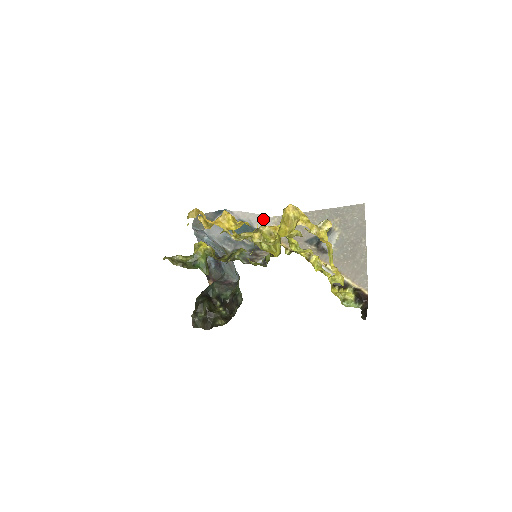
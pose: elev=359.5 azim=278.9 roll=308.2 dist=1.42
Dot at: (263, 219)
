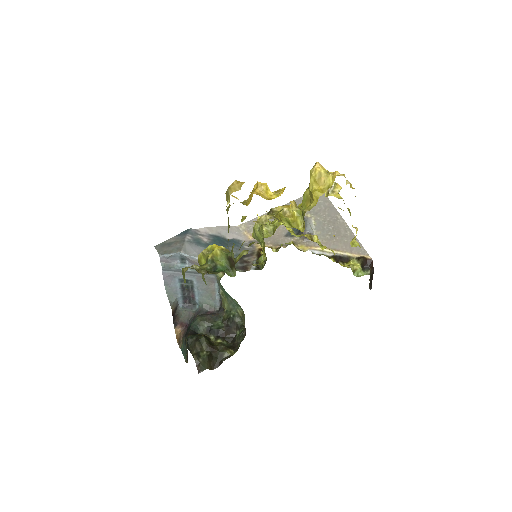
Dot at: (231, 229)
